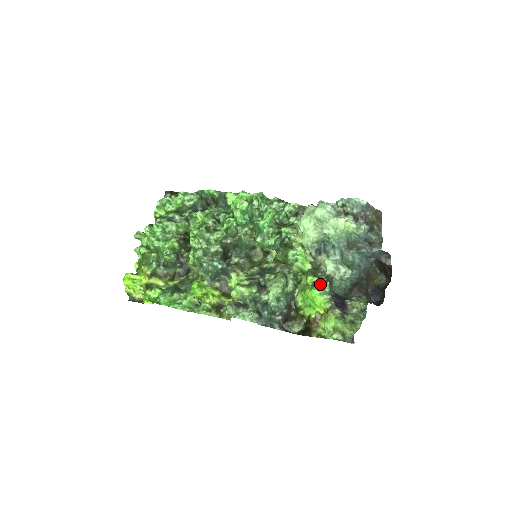
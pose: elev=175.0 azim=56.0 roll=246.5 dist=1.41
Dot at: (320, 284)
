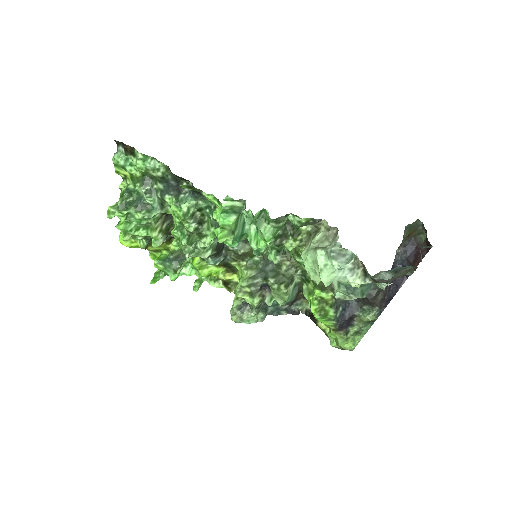
Dot at: (325, 311)
